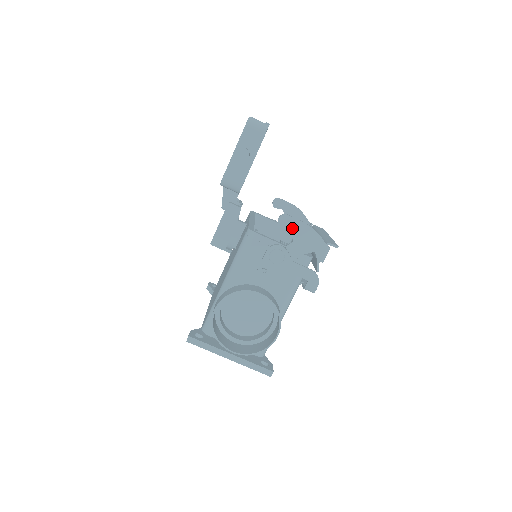
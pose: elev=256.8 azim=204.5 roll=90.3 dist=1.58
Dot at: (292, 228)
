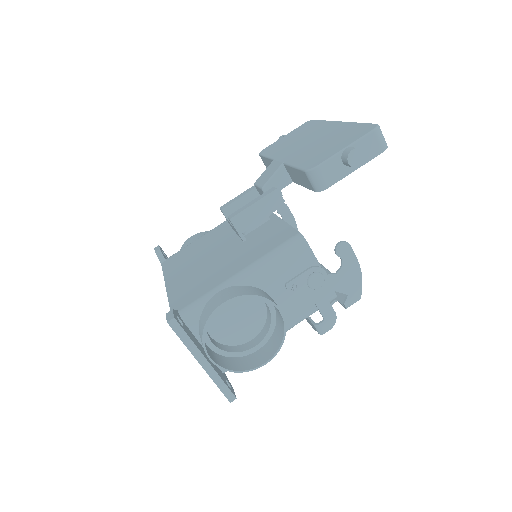
Dot at: (345, 260)
